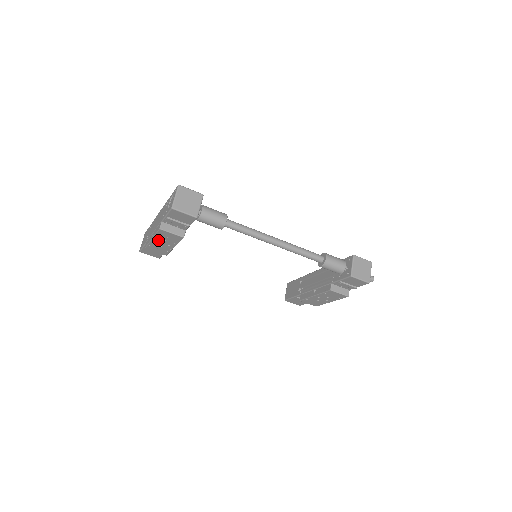
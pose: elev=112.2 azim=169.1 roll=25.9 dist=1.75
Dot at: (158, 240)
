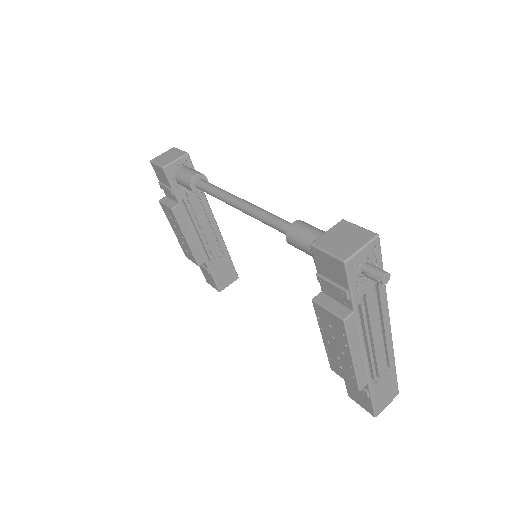
Dot at: (175, 229)
